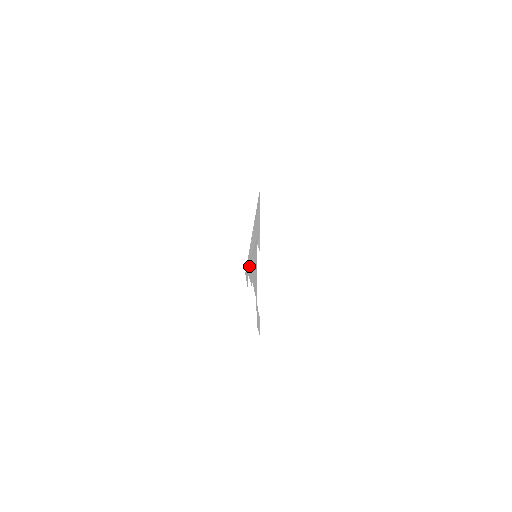
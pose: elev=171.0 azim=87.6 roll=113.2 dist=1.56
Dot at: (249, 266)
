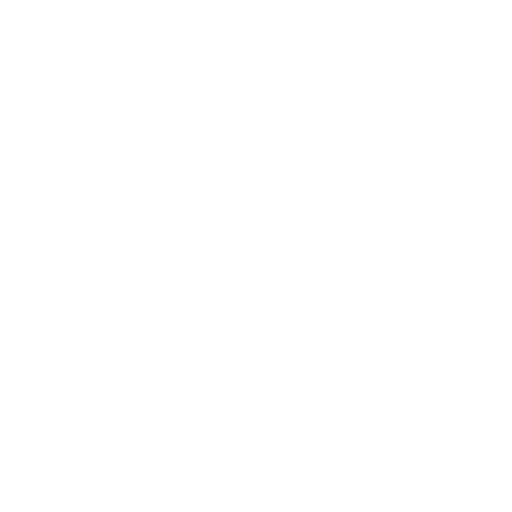
Dot at: occluded
